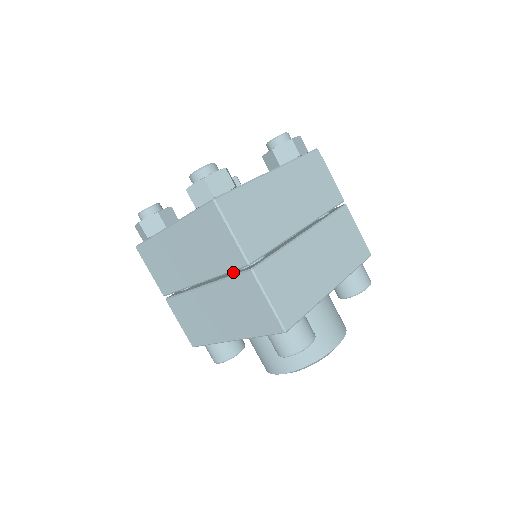
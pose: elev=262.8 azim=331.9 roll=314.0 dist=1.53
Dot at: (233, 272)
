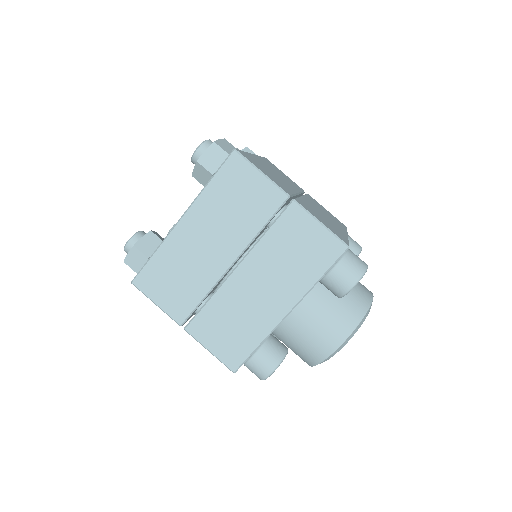
Dot at: occluded
